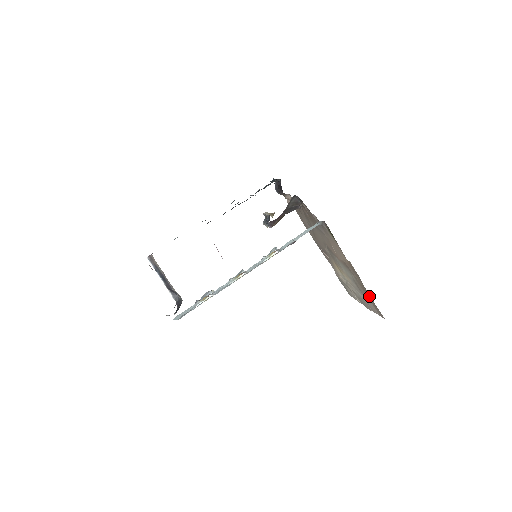
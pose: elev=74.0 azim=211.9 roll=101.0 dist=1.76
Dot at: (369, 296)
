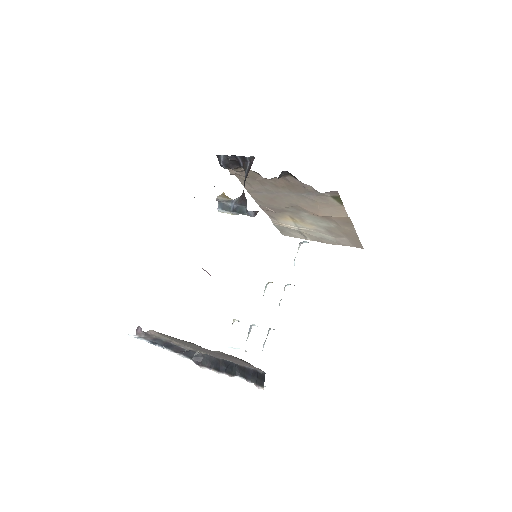
Dot at: (354, 237)
